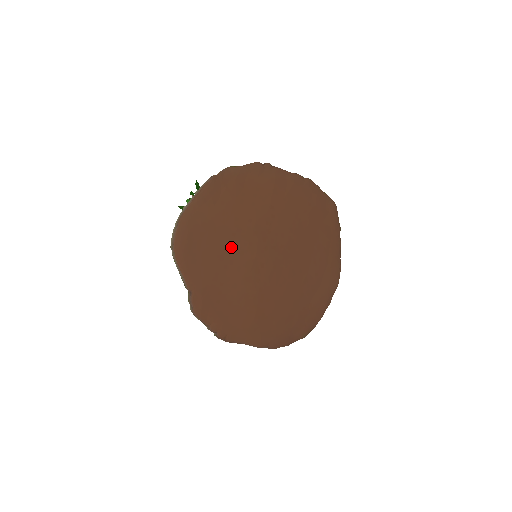
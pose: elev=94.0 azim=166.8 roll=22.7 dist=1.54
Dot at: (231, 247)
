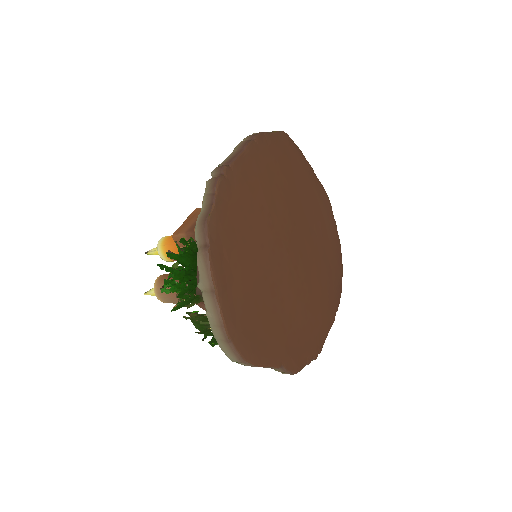
Dot at: (272, 290)
